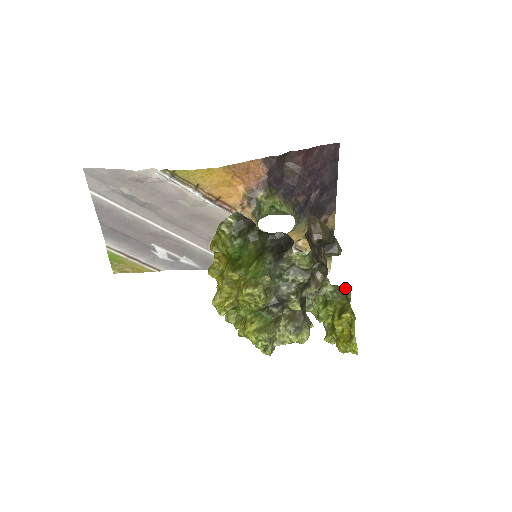
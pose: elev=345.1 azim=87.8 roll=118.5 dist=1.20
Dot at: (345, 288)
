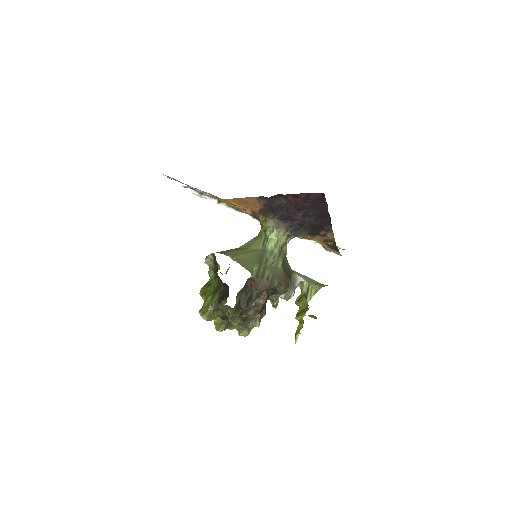
Dot at: (306, 300)
